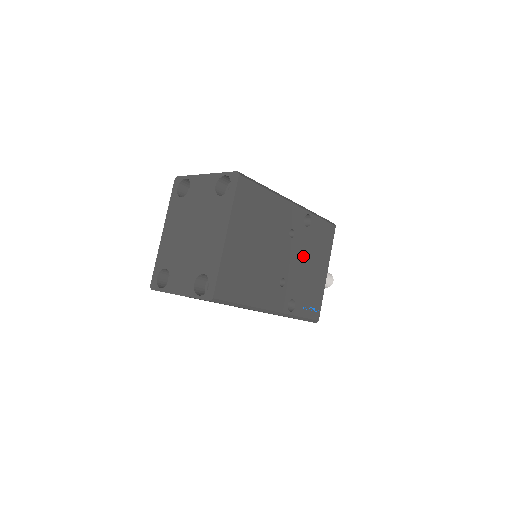
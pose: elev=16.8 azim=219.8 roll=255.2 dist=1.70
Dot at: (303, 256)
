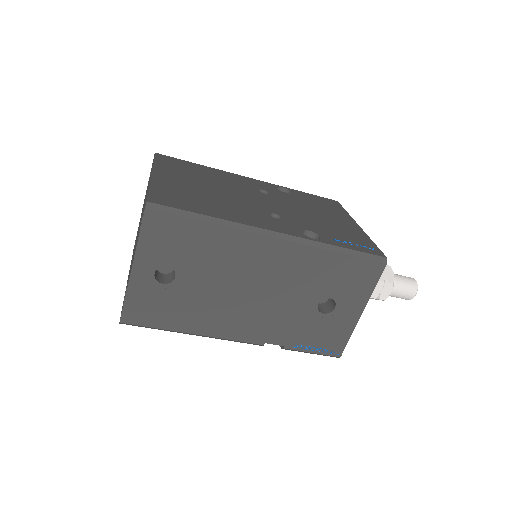
Dot at: (298, 208)
